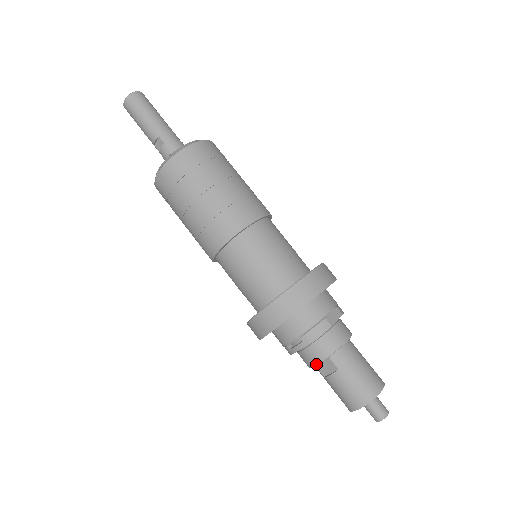
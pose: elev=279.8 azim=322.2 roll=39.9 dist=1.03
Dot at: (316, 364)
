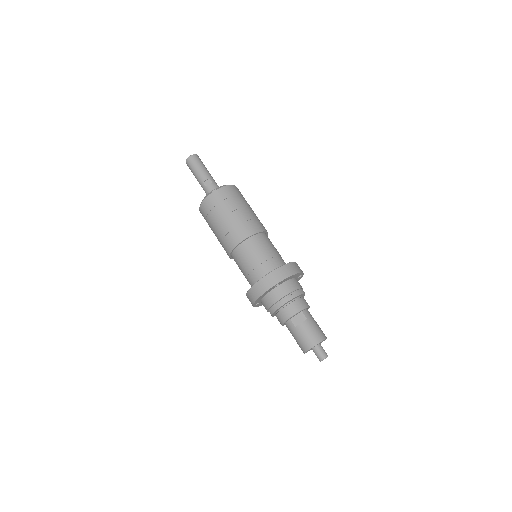
Dot at: (295, 313)
